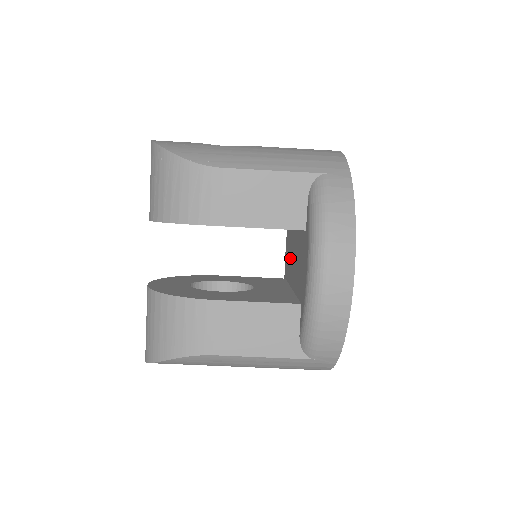
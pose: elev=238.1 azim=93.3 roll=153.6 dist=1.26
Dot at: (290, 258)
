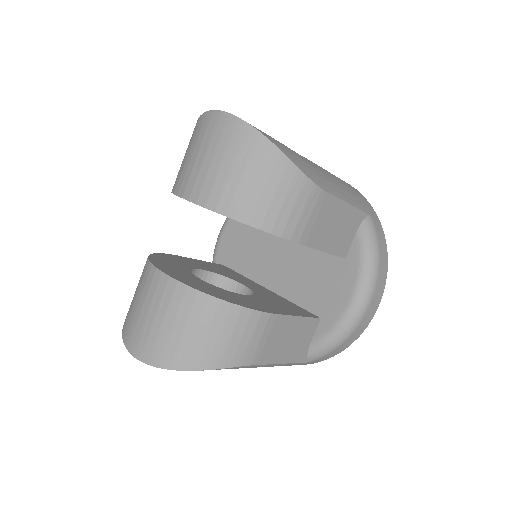
Dot at: (256, 254)
